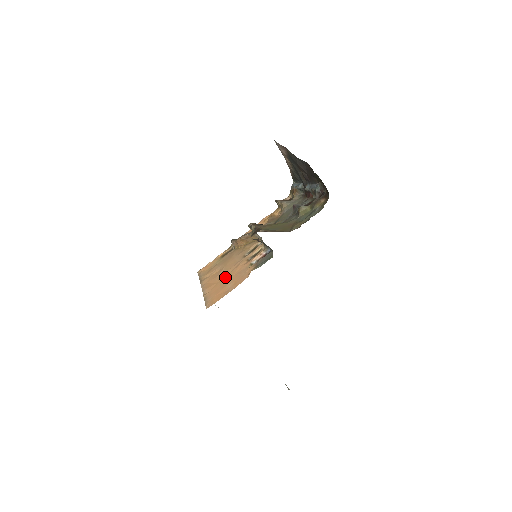
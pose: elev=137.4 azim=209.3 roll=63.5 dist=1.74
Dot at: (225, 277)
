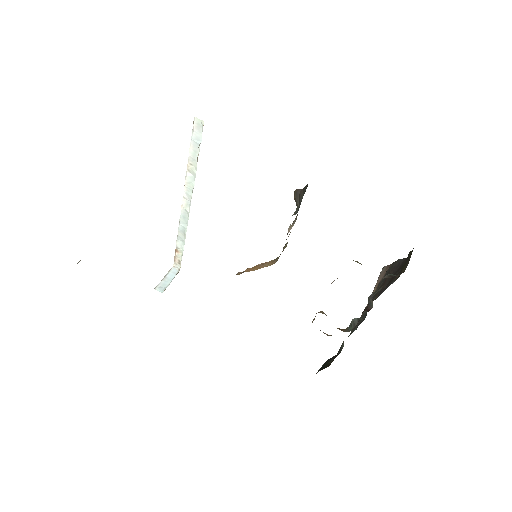
Dot at: occluded
